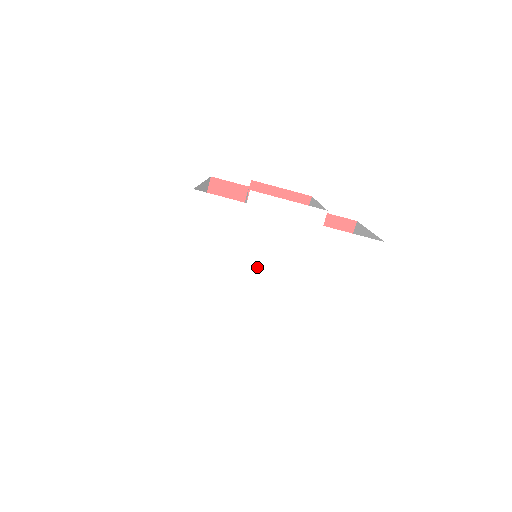
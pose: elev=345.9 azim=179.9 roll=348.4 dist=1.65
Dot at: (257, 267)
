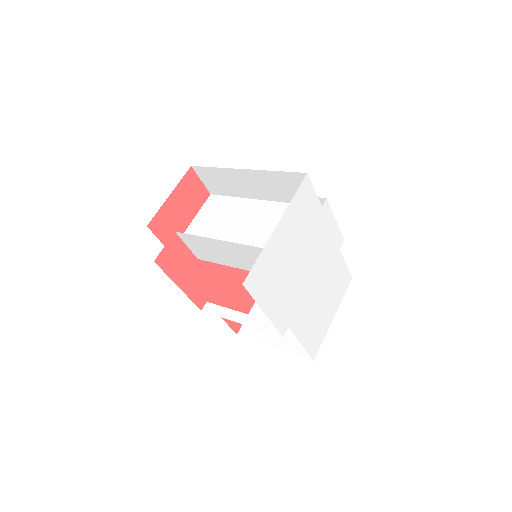
Dot at: (308, 261)
